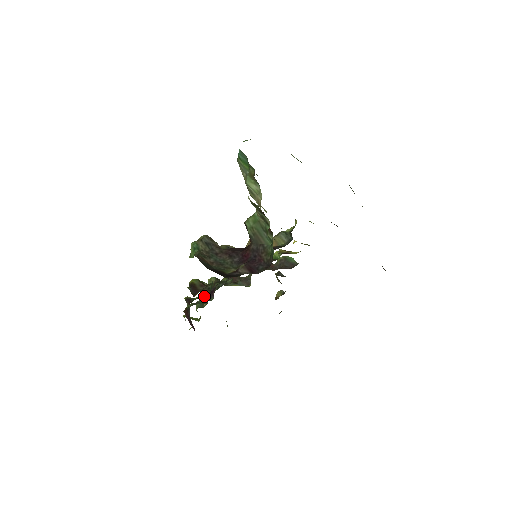
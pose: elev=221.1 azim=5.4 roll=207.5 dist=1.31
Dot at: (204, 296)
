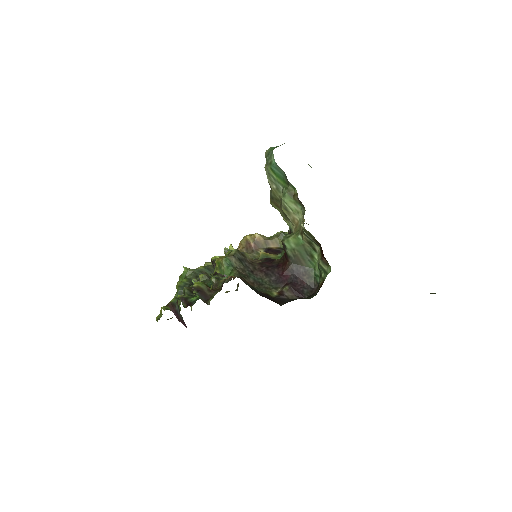
Dot at: (190, 290)
